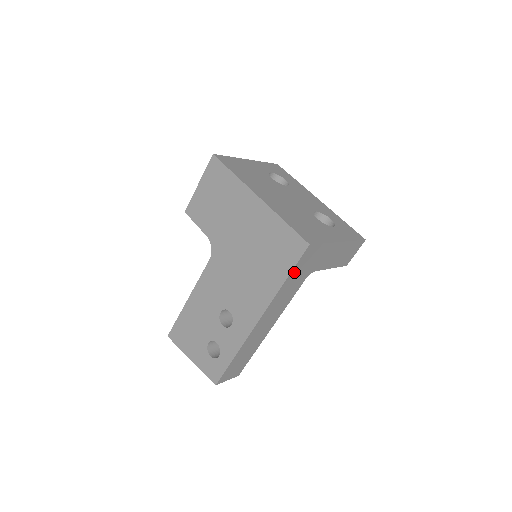
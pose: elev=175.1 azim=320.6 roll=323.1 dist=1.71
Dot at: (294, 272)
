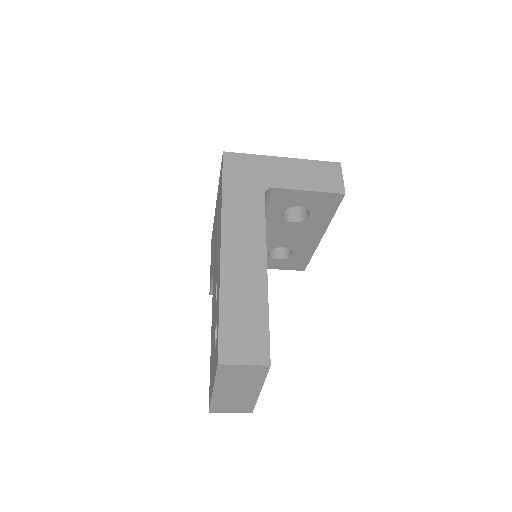
Dot at: (229, 181)
